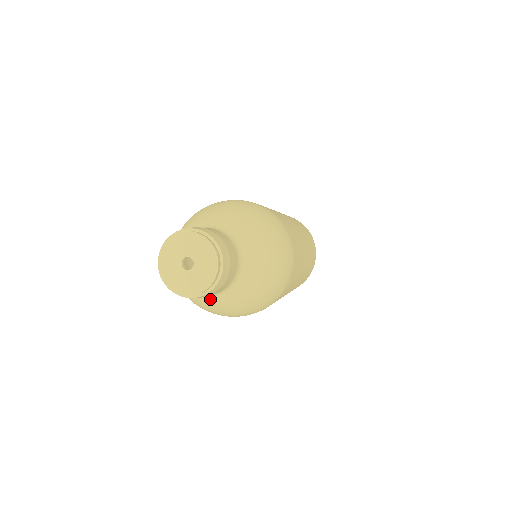
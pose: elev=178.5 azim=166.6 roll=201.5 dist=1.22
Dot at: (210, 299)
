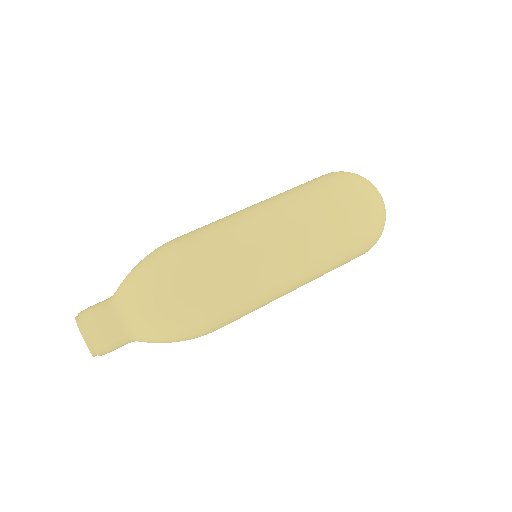
Dot at: occluded
